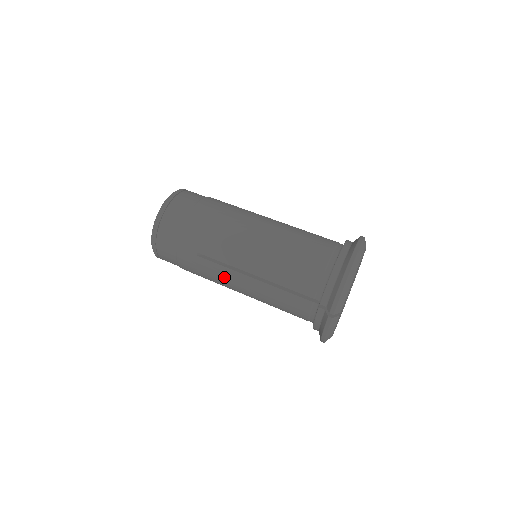
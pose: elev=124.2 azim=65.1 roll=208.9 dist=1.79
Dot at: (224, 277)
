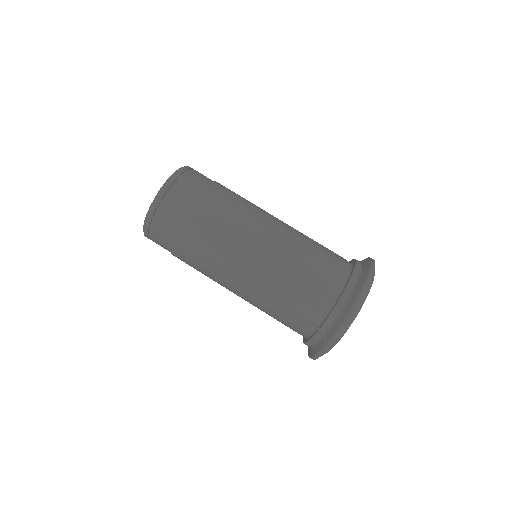
Dot at: (221, 279)
